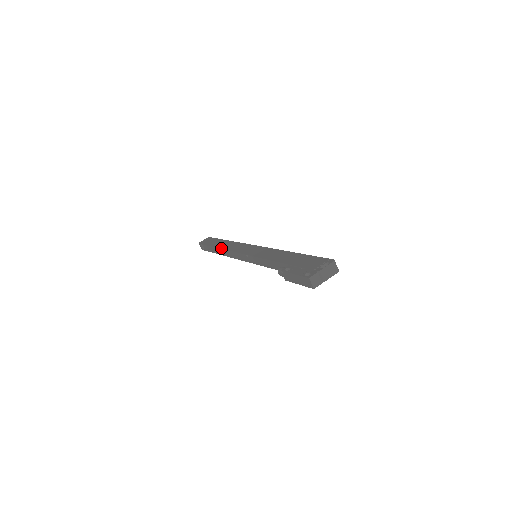
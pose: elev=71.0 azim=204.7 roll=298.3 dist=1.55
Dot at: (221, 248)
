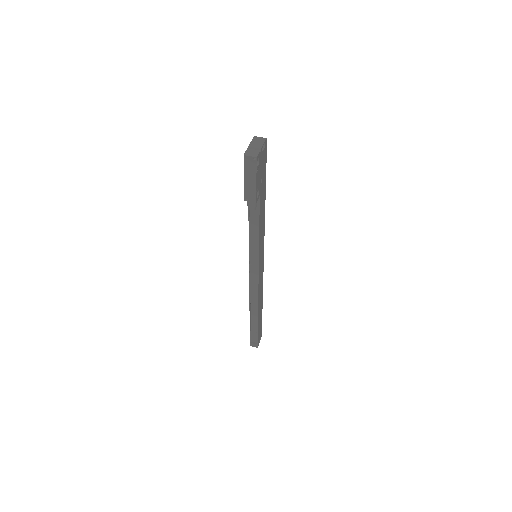
Dot at: (249, 306)
